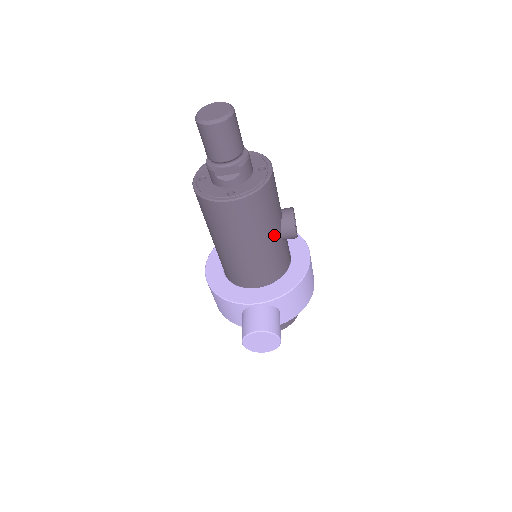
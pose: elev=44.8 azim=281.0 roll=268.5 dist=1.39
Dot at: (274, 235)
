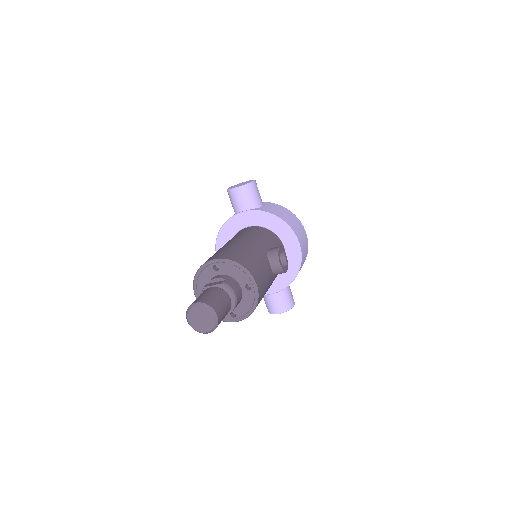
Dot at: occluded
